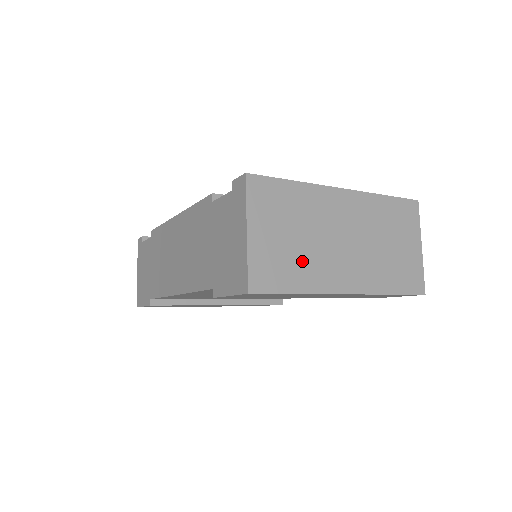
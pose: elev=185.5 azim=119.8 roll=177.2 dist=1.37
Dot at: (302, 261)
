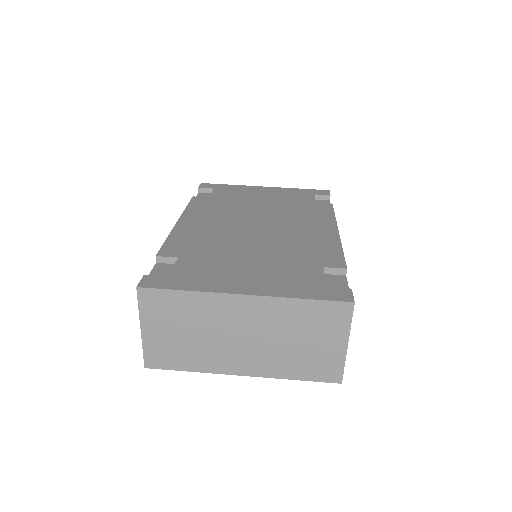
Dot at: (194, 350)
